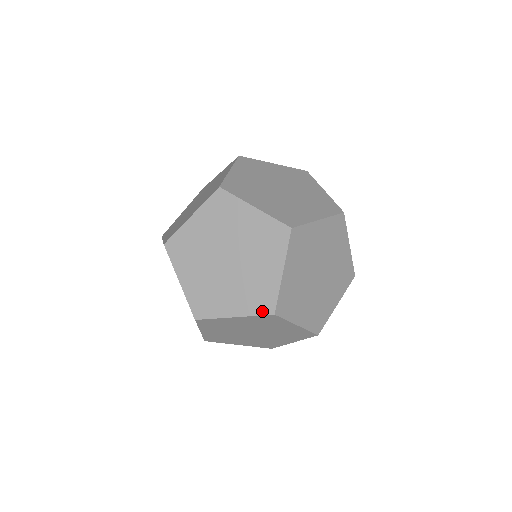
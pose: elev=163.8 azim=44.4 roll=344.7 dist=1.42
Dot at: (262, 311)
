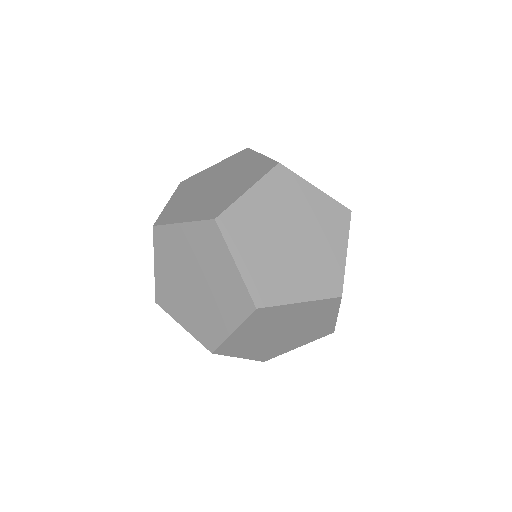
Dot at: (323, 336)
